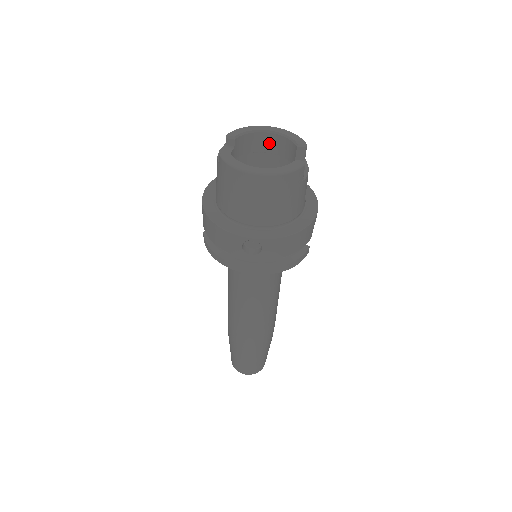
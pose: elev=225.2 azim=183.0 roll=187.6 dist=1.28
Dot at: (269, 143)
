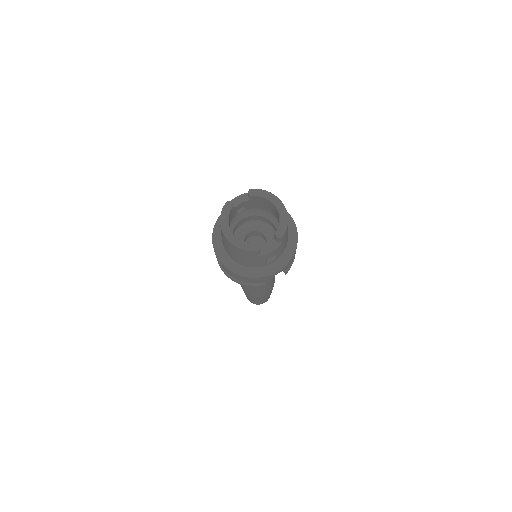
Dot at: (276, 212)
